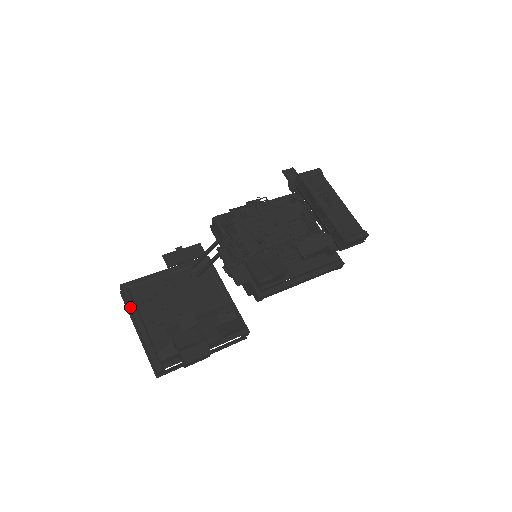
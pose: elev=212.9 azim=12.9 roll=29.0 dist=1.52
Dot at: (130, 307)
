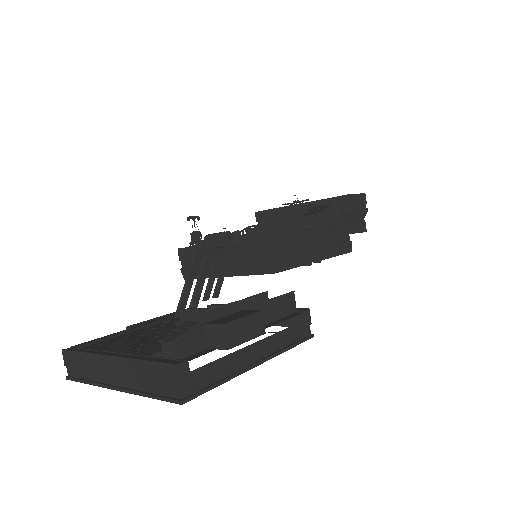
Dot at: (88, 352)
